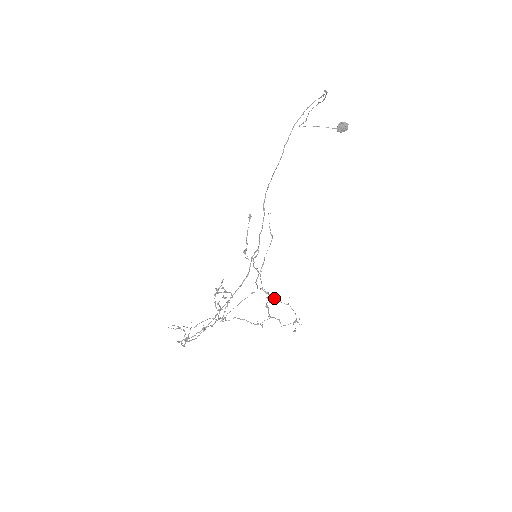
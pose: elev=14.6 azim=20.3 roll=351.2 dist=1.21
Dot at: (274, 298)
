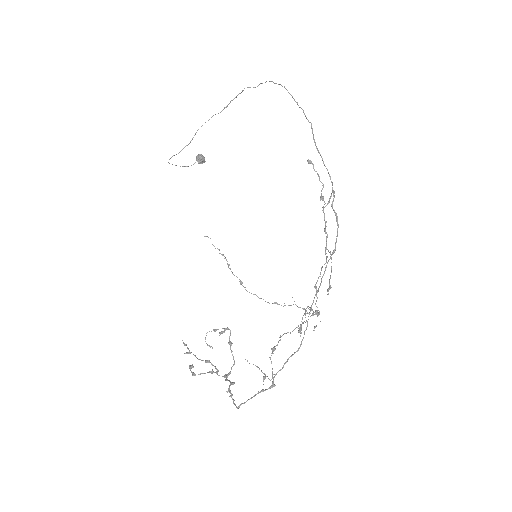
Dot at: occluded
